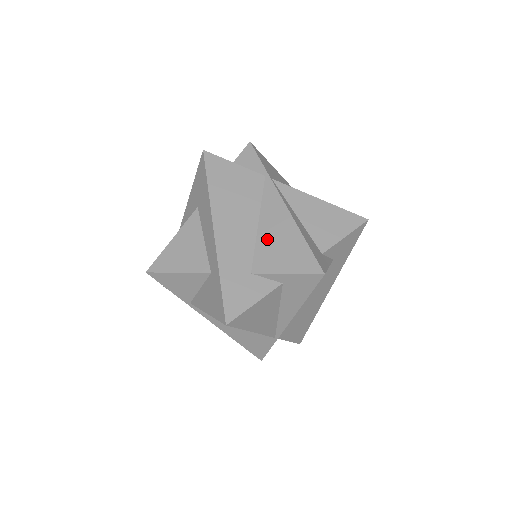
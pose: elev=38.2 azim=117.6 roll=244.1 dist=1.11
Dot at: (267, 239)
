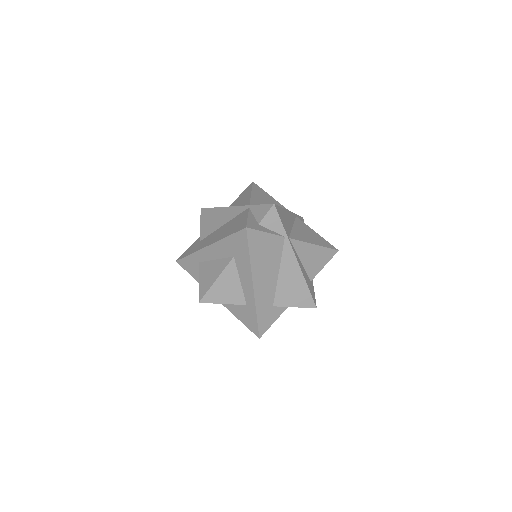
Dot at: (284, 285)
